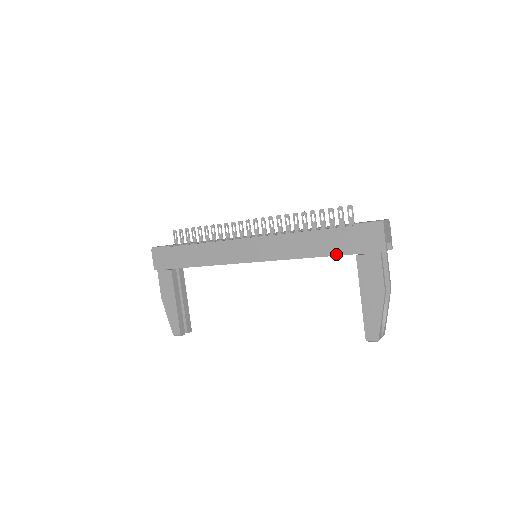
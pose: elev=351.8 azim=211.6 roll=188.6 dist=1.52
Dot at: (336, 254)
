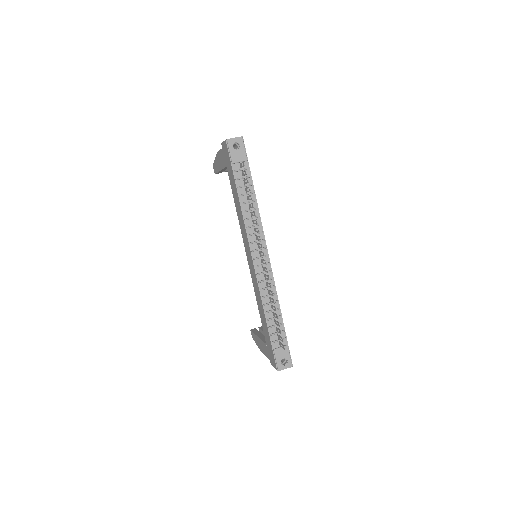
Dot at: (263, 330)
